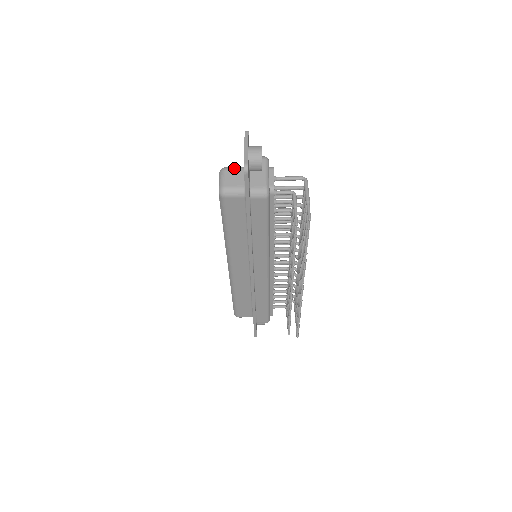
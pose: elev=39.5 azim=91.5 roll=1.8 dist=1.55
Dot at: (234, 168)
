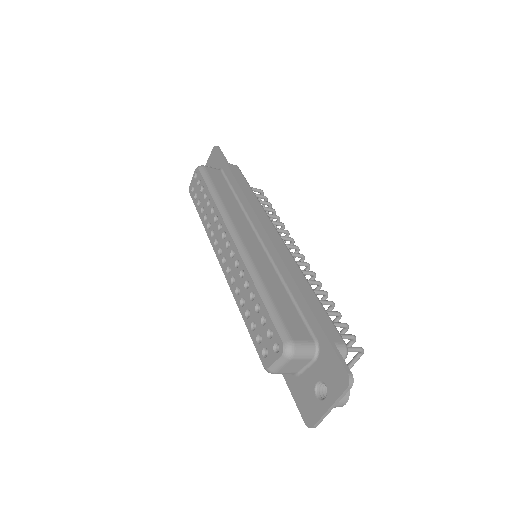
Dot at: (303, 358)
